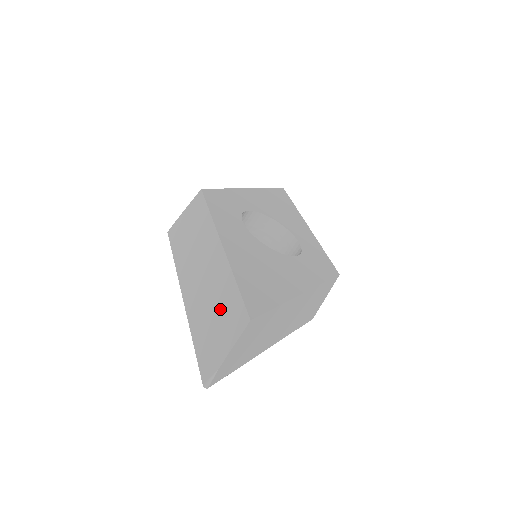
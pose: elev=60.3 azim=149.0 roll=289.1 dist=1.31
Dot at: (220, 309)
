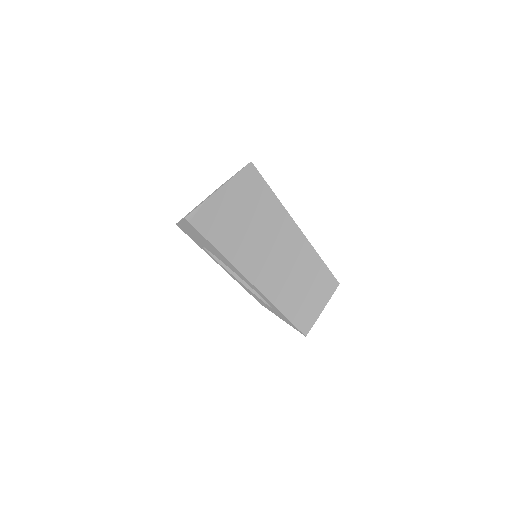
Dot at: occluded
